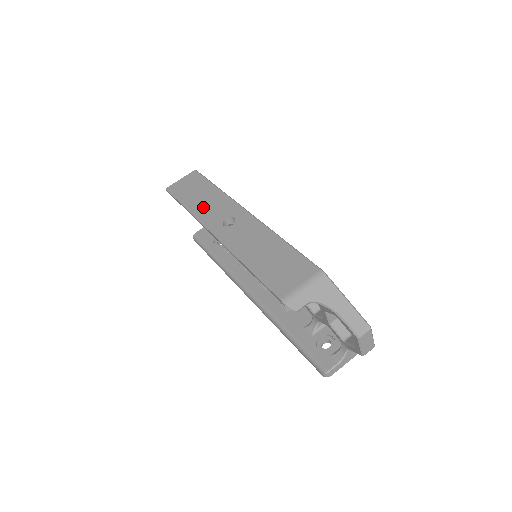
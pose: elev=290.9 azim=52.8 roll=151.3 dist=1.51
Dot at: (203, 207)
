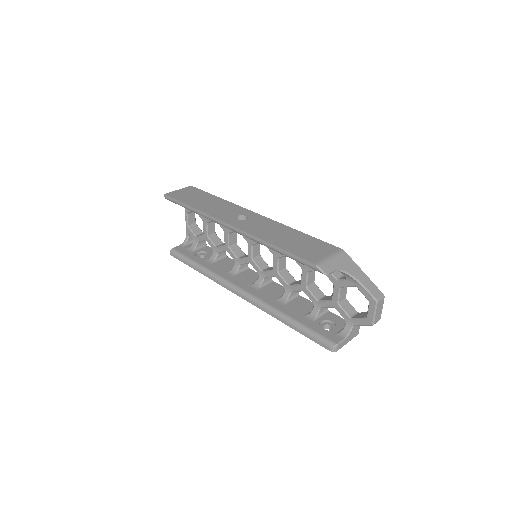
Dot at: (211, 207)
